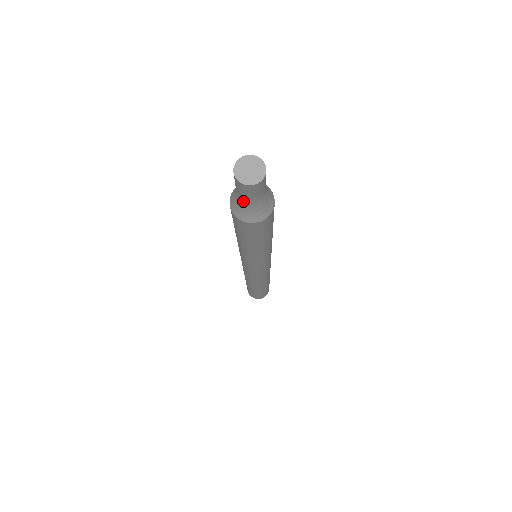
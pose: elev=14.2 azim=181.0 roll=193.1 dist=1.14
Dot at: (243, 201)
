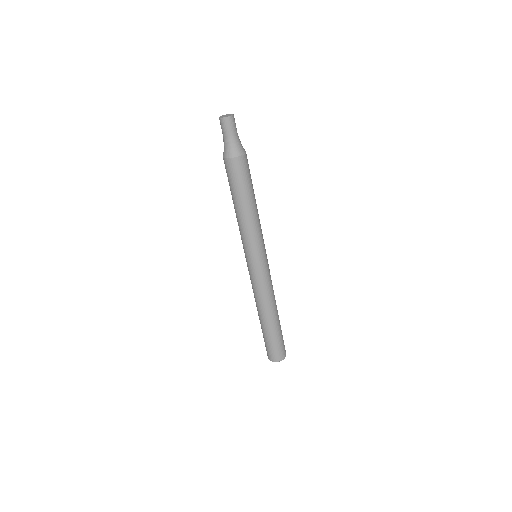
Dot at: (225, 139)
